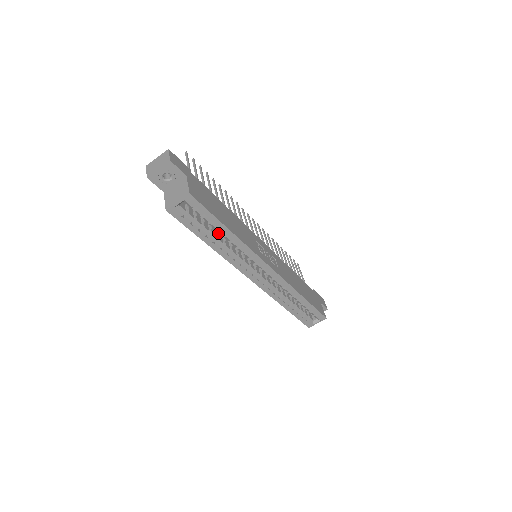
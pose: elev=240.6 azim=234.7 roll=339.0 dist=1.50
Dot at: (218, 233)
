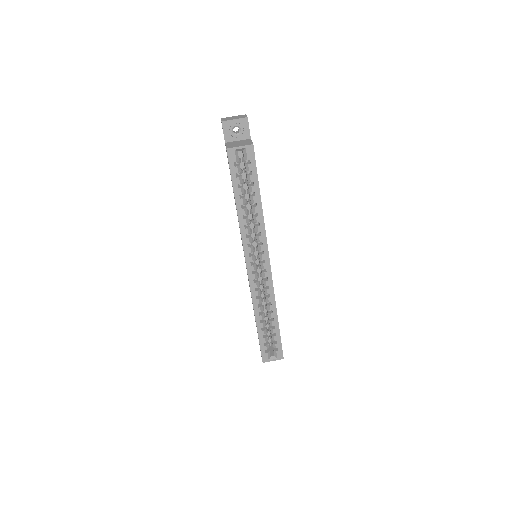
Dot at: (247, 203)
